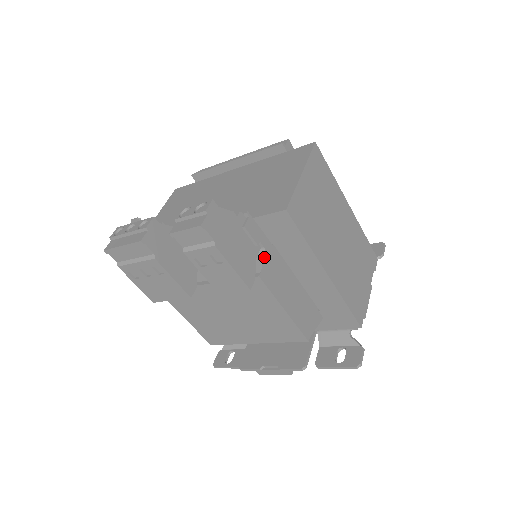
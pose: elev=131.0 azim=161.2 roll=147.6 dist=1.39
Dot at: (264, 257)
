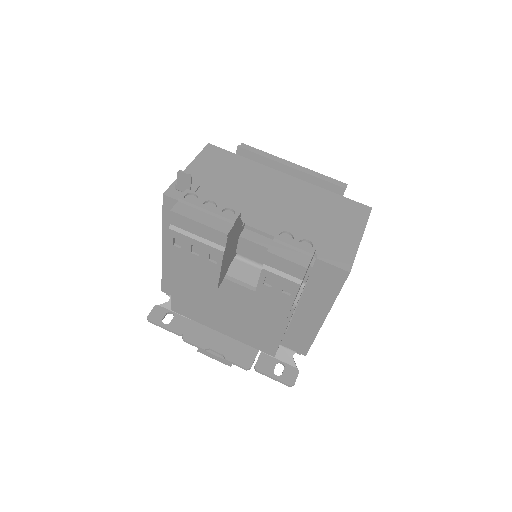
Dot at: occluded
